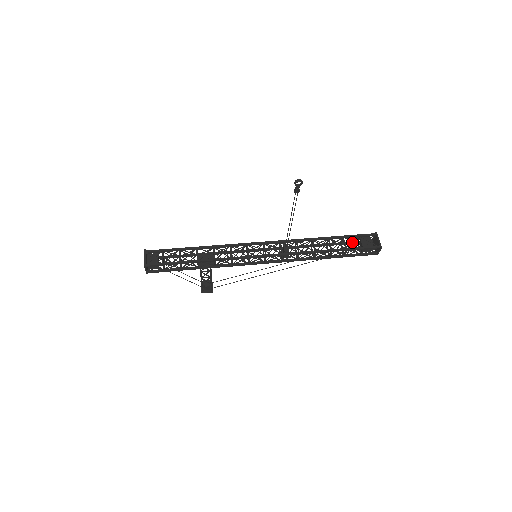
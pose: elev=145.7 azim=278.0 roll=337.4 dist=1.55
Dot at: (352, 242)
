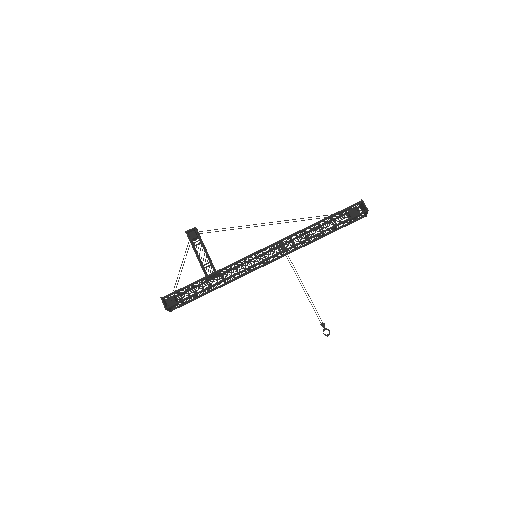
Dot at: (343, 224)
